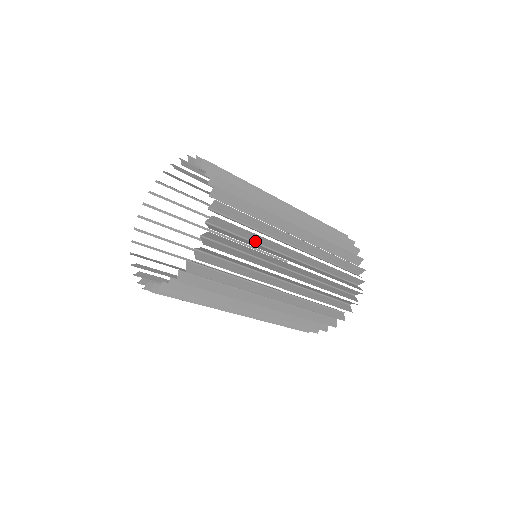
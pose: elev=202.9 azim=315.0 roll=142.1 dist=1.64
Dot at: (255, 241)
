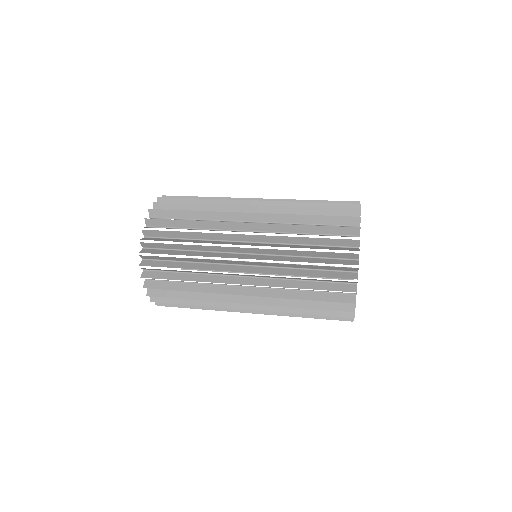
Dot at: (195, 238)
